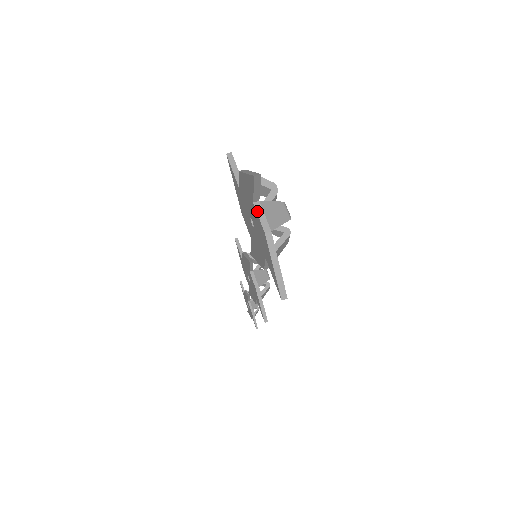
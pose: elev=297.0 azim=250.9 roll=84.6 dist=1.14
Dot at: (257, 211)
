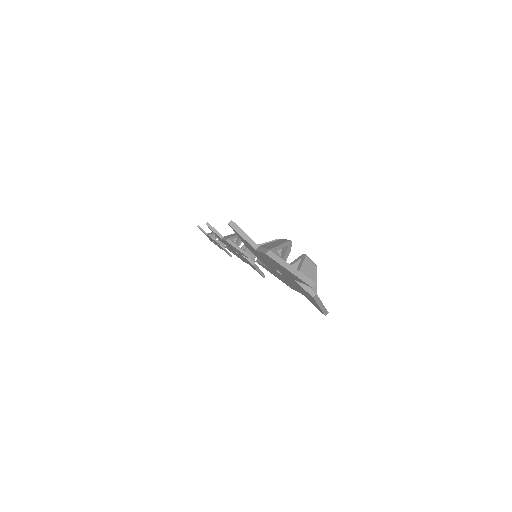
Dot at: (300, 284)
